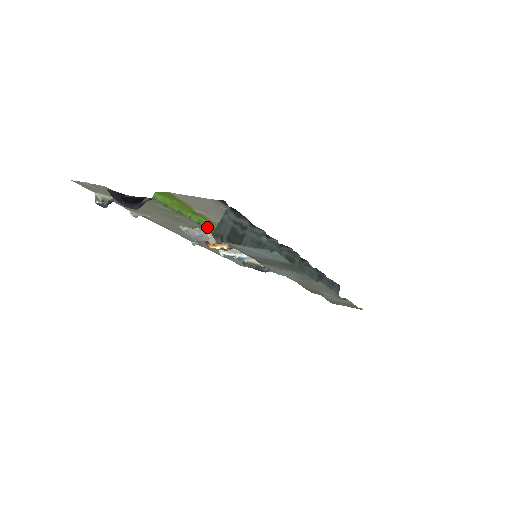
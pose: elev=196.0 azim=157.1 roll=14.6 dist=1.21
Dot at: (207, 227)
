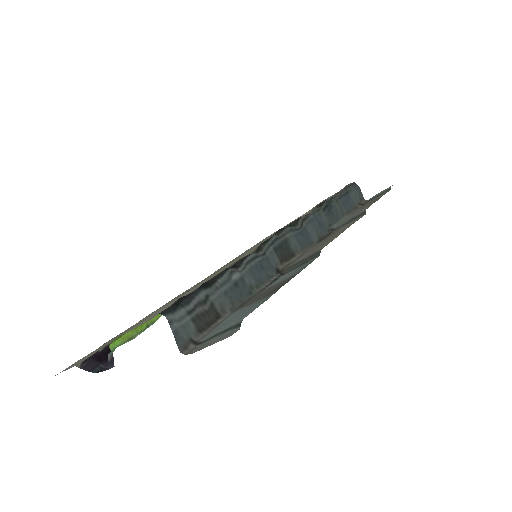
Dot at: occluded
